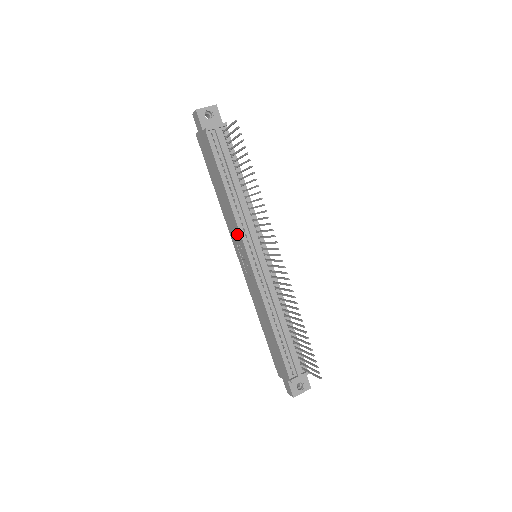
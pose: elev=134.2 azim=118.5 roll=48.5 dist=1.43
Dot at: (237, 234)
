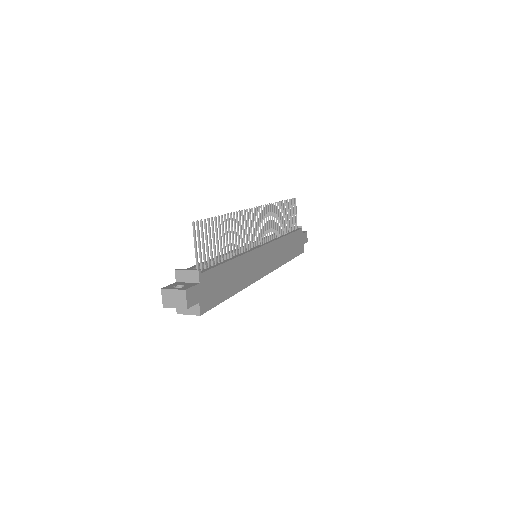
Dot at: occluded
